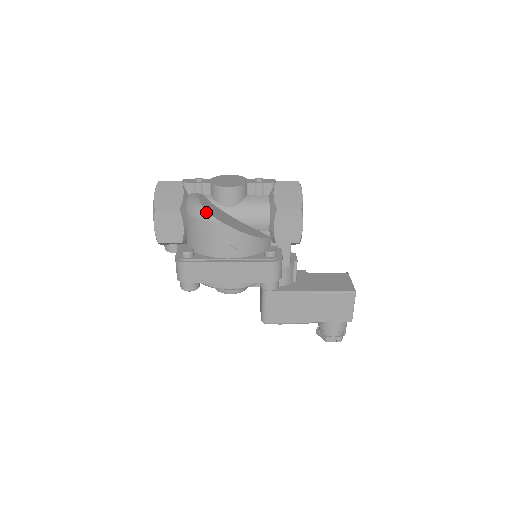
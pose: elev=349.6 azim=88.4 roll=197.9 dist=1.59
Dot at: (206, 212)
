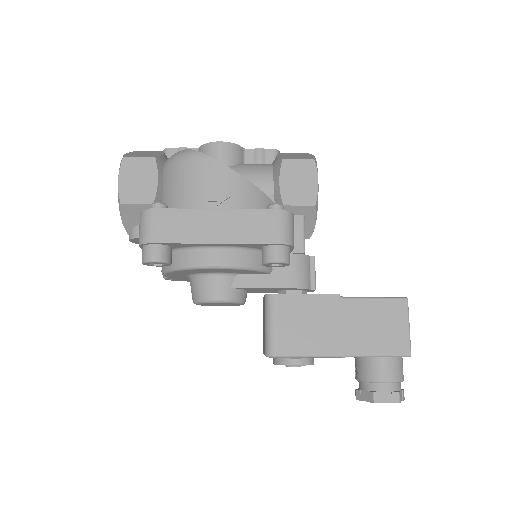
Dot at: (189, 150)
